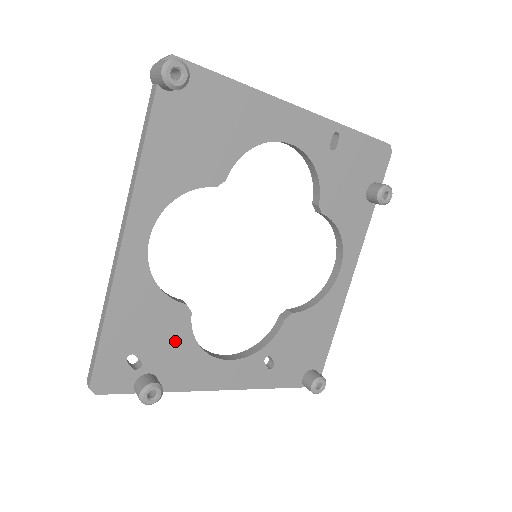
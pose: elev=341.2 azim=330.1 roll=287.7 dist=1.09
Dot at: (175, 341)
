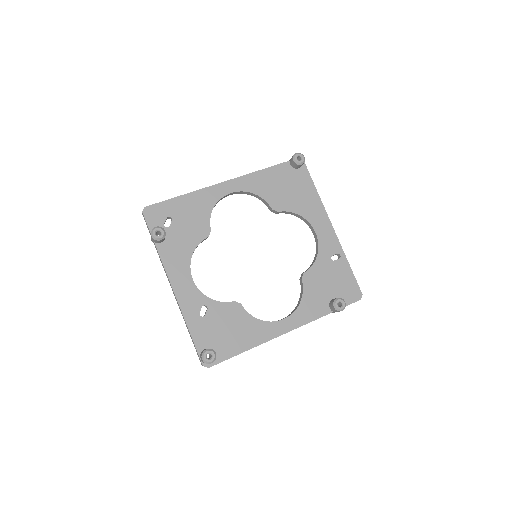
Dot at: (189, 237)
